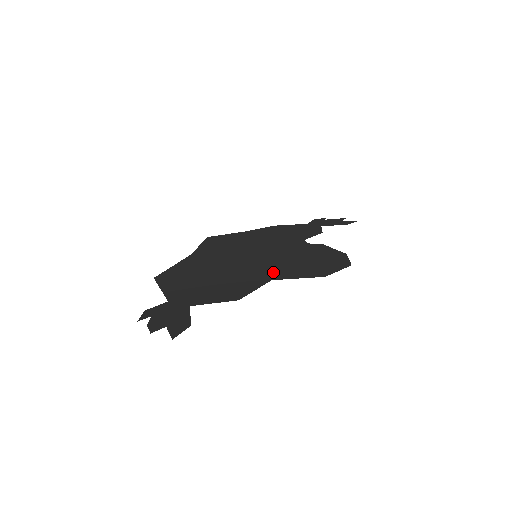
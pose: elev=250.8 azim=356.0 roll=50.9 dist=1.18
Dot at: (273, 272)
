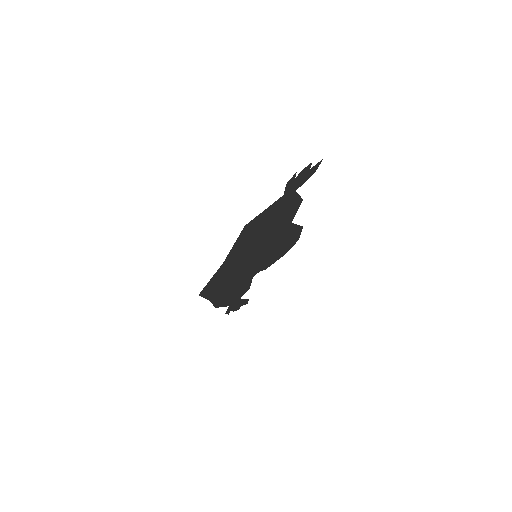
Dot at: (283, 232)
